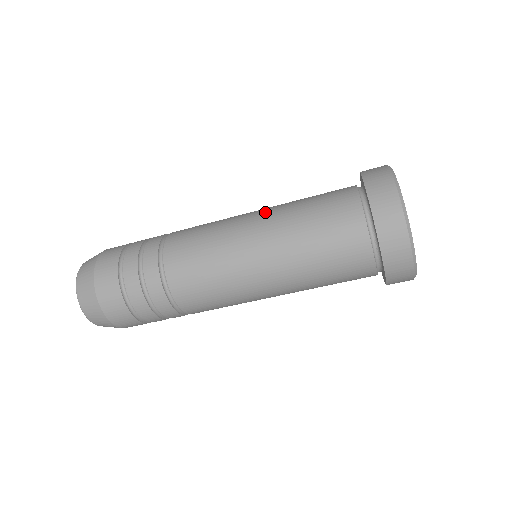
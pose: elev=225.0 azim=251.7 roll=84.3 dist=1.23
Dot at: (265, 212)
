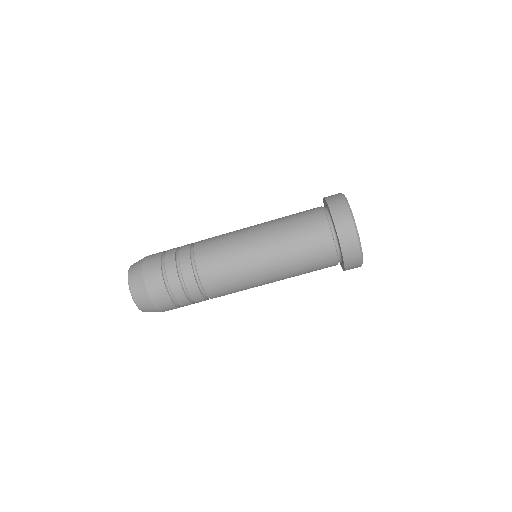
Dot at: occluded
